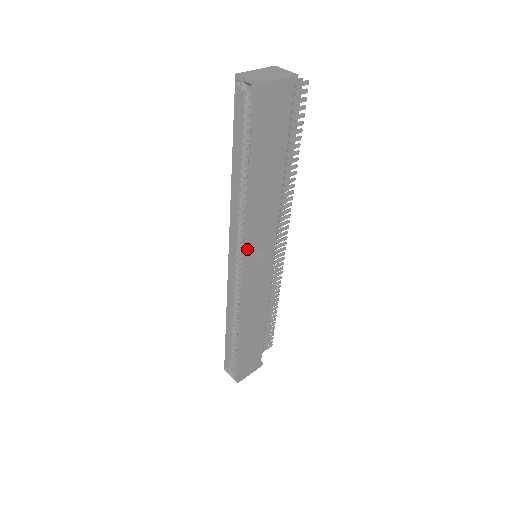
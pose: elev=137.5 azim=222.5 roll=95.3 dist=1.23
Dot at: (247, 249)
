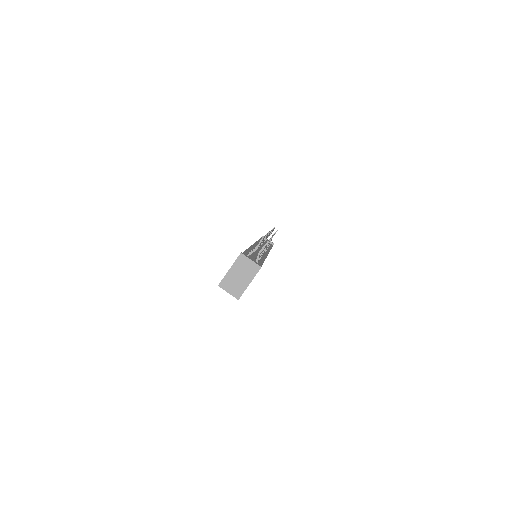
Dot at: occluded
